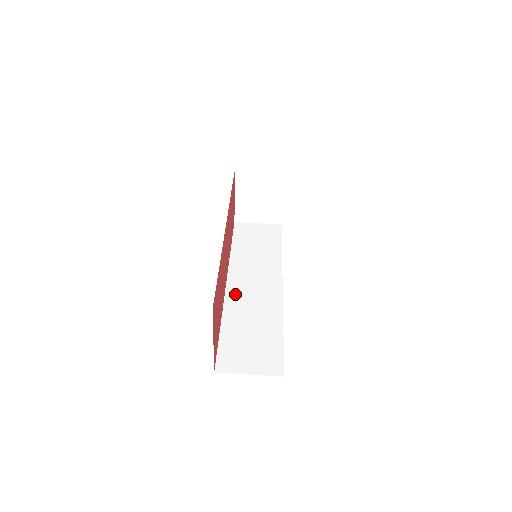
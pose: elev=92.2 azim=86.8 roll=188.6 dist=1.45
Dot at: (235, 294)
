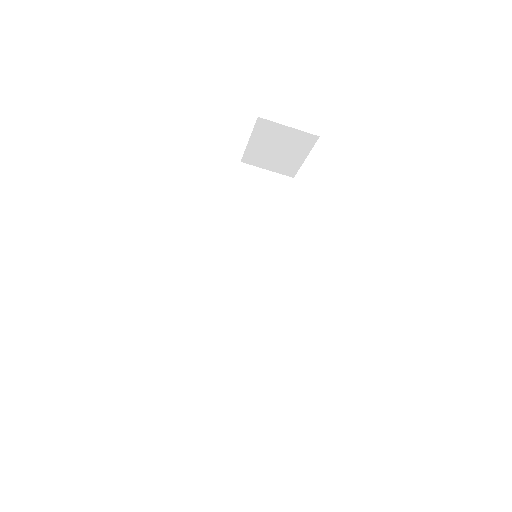
Dot at: (224, 281)
